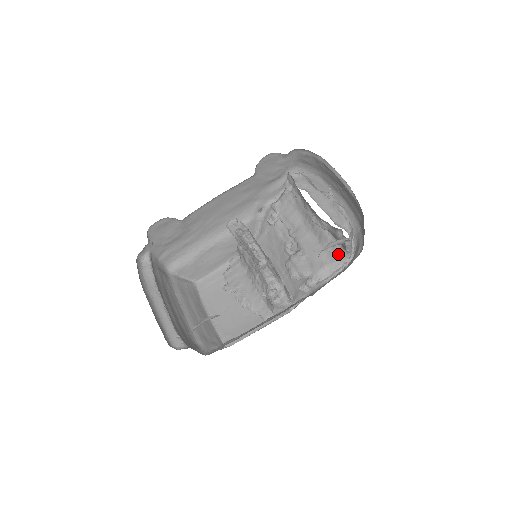
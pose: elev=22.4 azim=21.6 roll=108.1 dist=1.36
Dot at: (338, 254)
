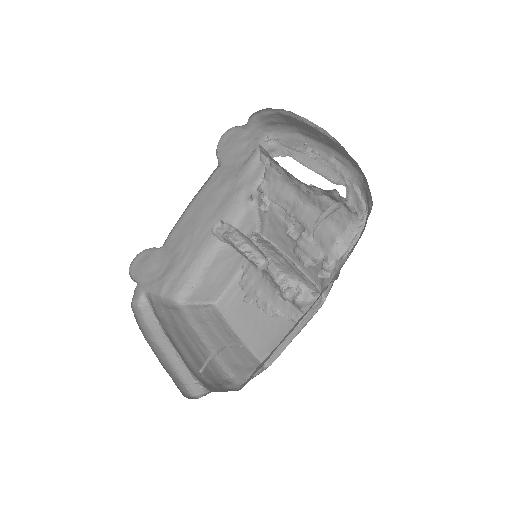
Dot at: (347, 219)
